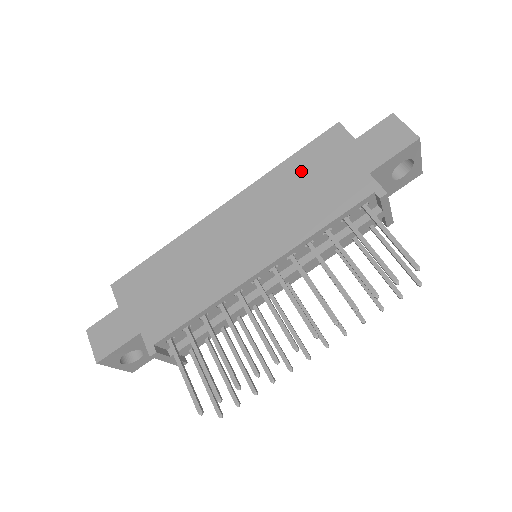
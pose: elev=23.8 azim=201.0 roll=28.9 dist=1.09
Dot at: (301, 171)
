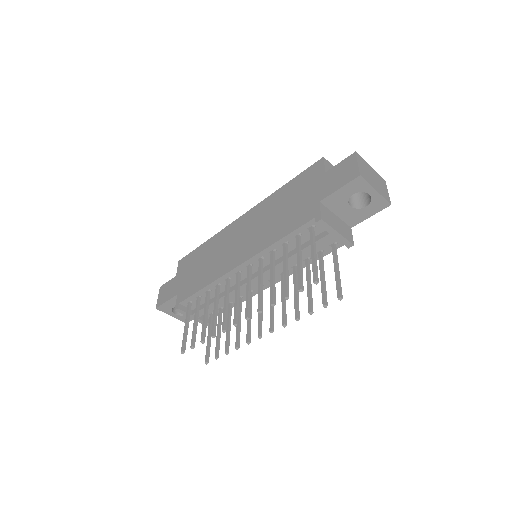
Dot at: (287, 195)
